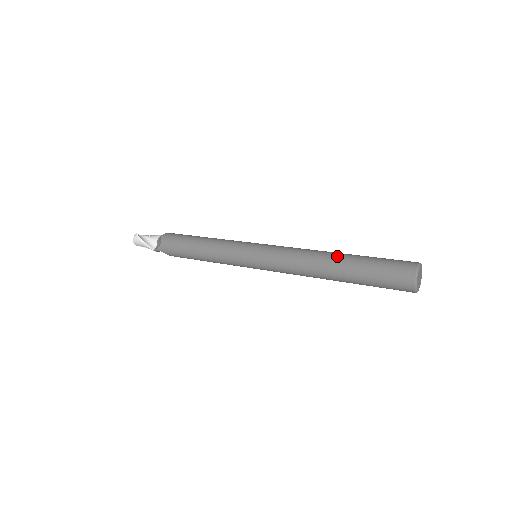
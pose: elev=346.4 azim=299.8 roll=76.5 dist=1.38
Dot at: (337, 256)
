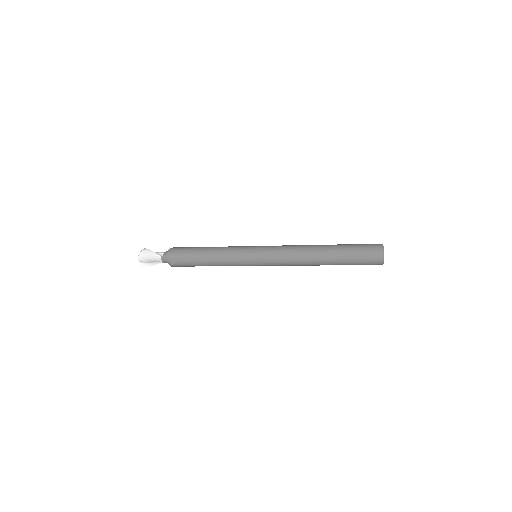
Dot at: occluded
